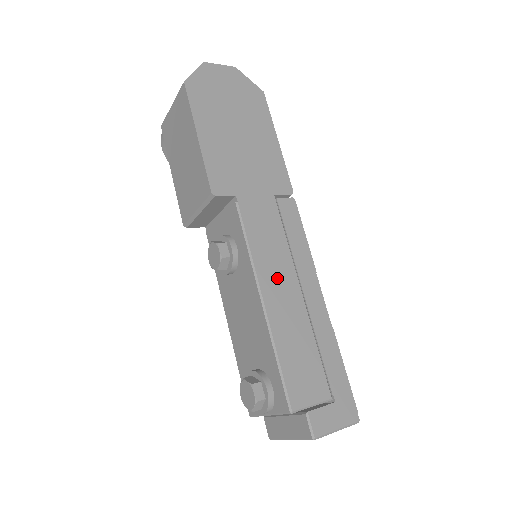
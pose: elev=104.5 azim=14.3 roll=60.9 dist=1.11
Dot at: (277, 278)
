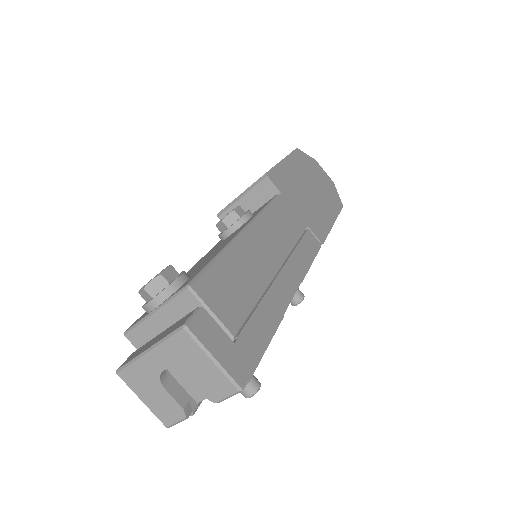
Dot at: (268, 241)
